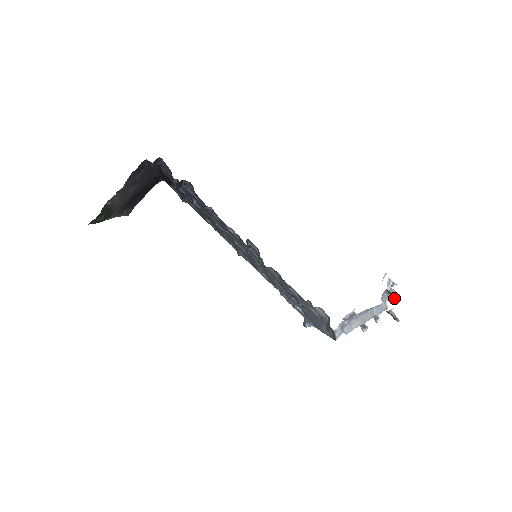
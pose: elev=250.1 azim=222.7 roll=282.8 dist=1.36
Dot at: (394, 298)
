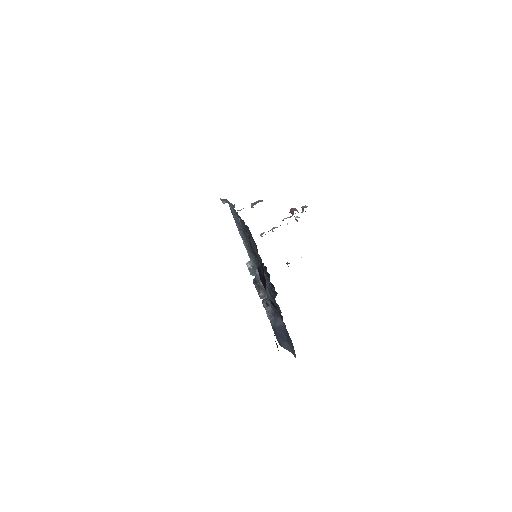
Dot at: occluded
